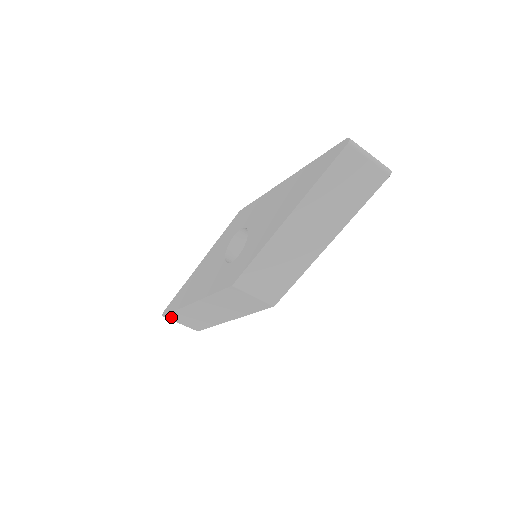
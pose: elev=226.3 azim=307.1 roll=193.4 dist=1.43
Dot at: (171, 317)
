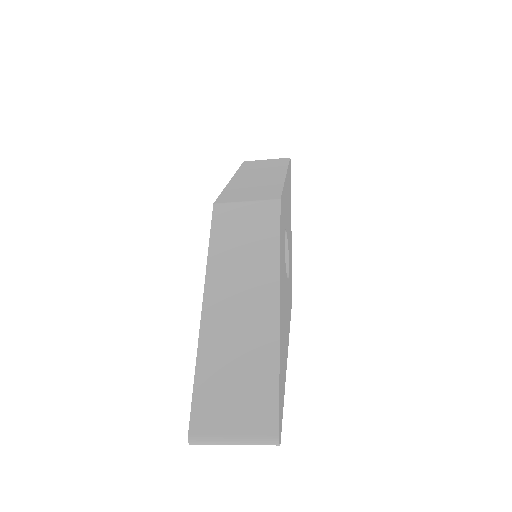
Dot at: occluded
